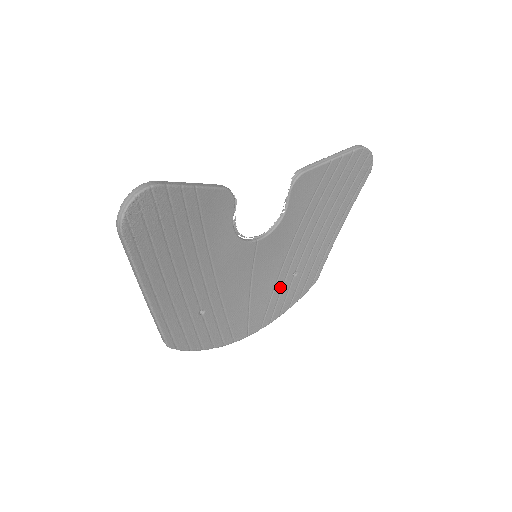
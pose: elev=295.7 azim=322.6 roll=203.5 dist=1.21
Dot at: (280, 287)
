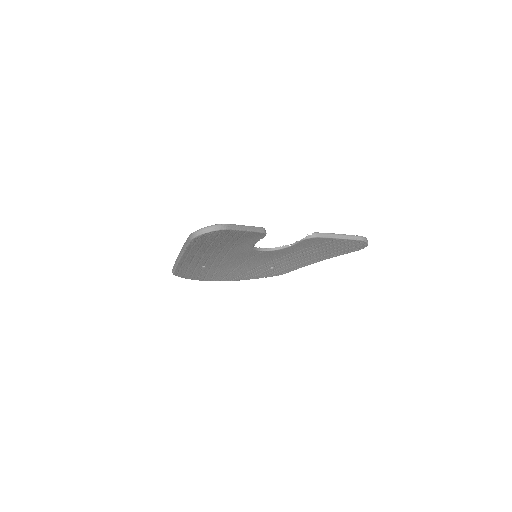
Dot at: (258, 269)
